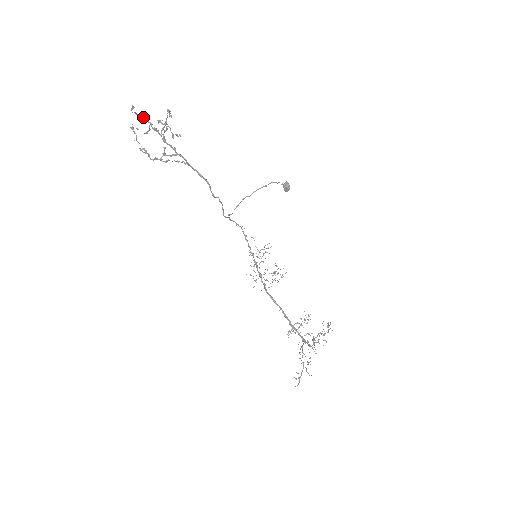
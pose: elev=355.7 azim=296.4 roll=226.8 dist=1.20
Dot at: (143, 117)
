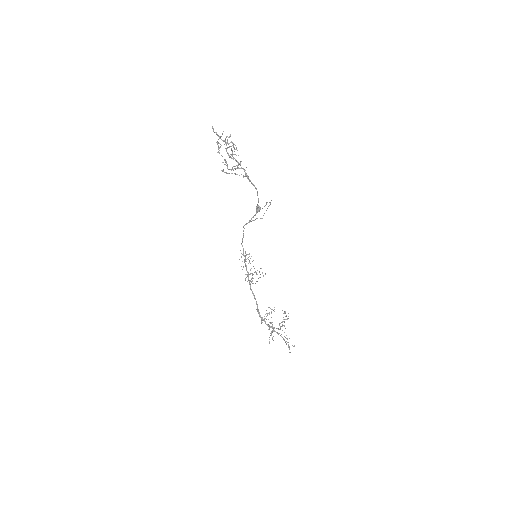
Dot at: (219, 137)
